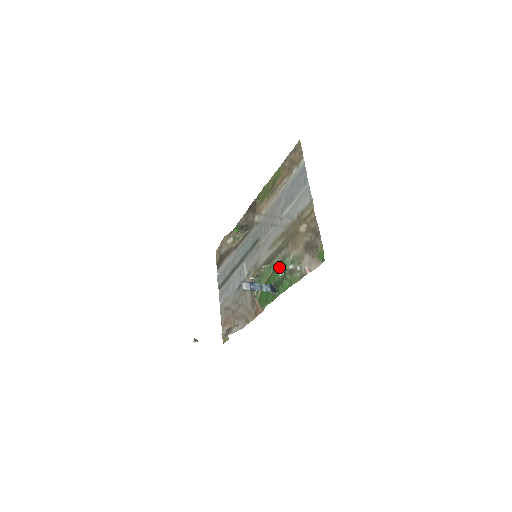
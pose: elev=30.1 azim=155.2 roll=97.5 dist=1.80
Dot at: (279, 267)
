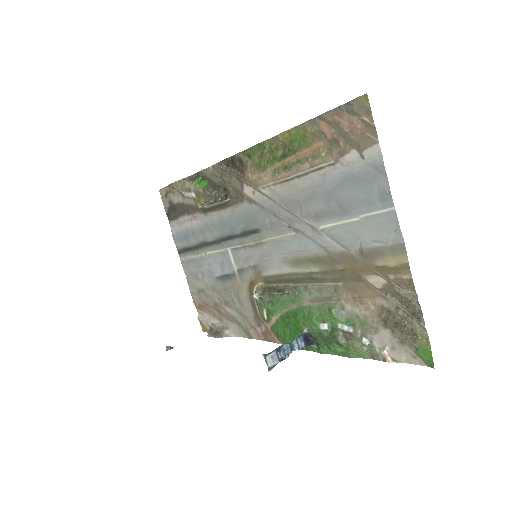
Dot at: (317, 311)
